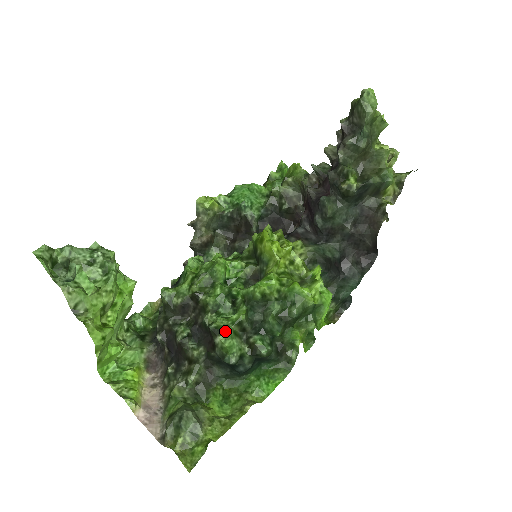
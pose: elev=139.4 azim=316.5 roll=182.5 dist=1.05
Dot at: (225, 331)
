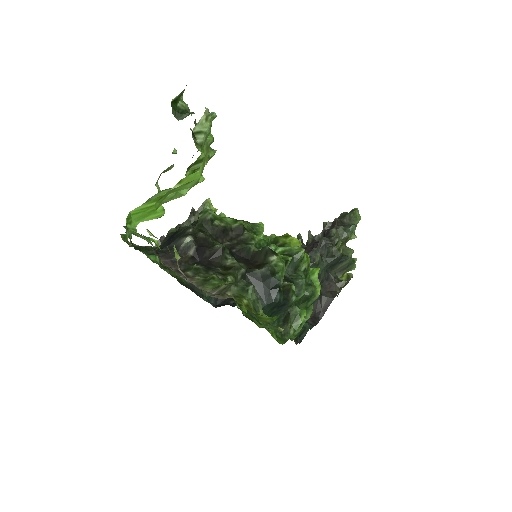
Dot at: occluded
